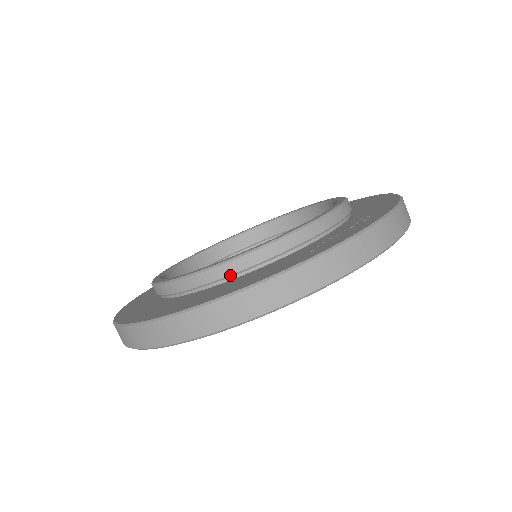
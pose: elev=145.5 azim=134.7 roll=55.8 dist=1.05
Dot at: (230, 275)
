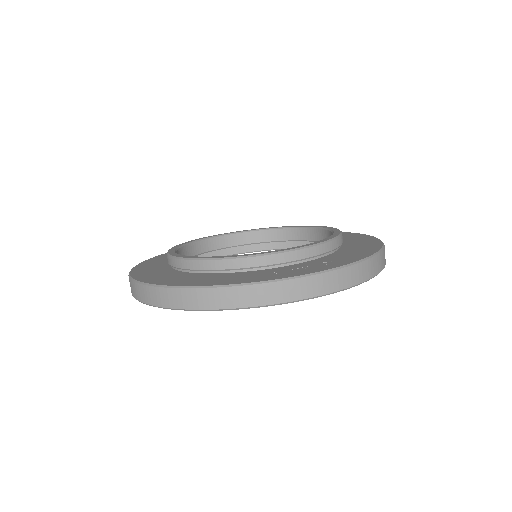
Dot at: (207, 270)
